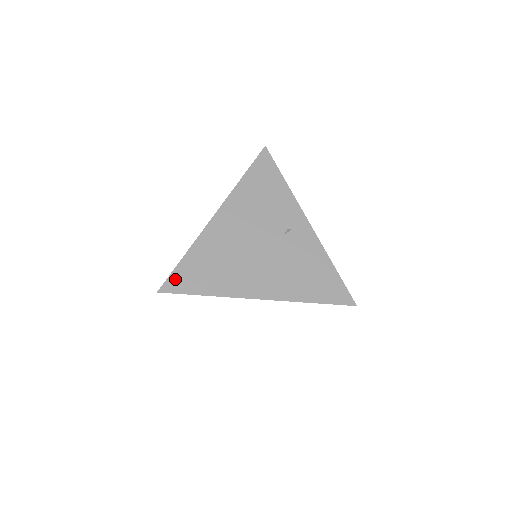
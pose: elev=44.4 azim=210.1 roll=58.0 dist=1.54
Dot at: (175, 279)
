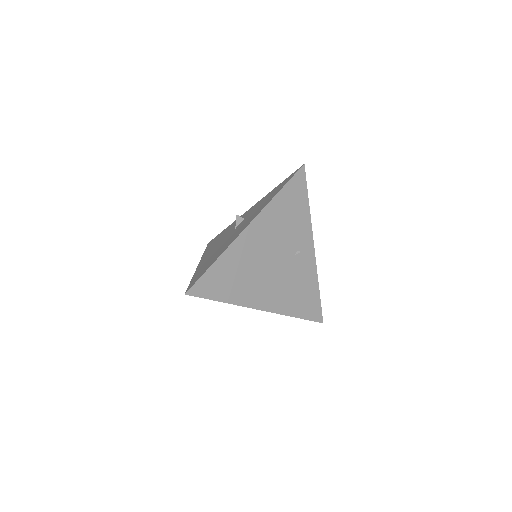
Dot at: (202, 284)
